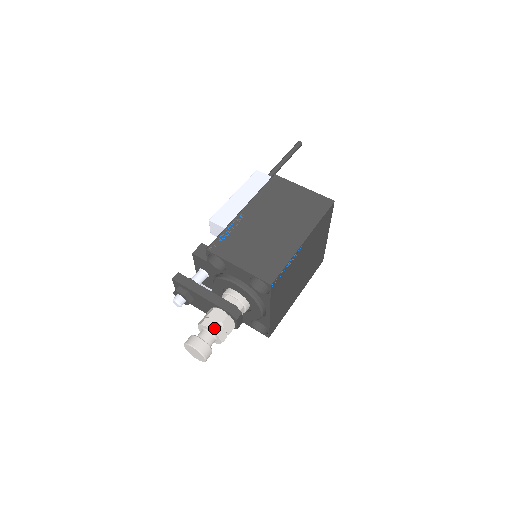
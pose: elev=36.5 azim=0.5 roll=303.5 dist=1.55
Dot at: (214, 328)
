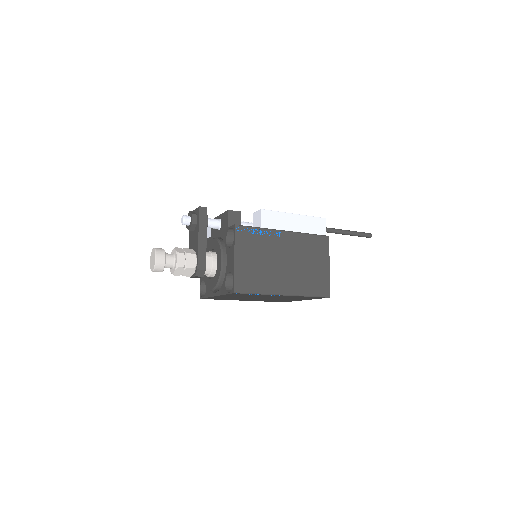
Dot at: (179, 264)
